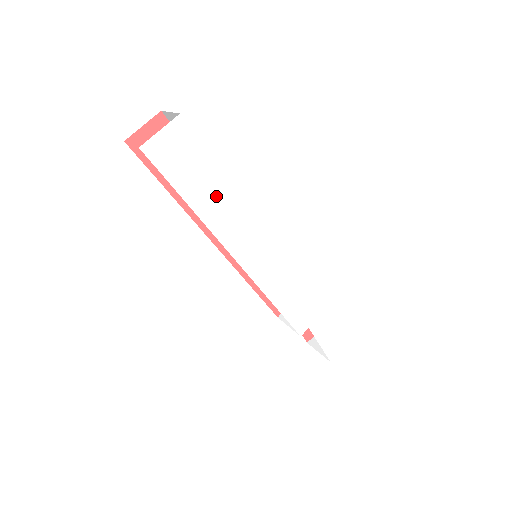
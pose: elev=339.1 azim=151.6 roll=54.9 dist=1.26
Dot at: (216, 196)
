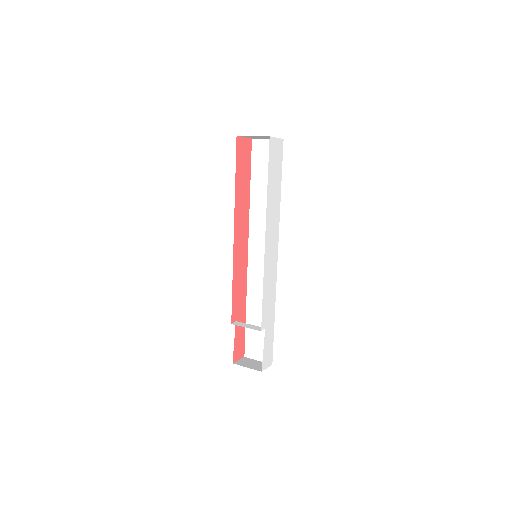
Dot at: (275, 193)
